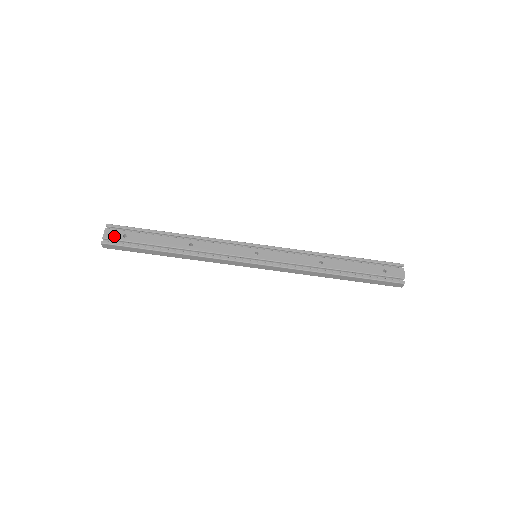
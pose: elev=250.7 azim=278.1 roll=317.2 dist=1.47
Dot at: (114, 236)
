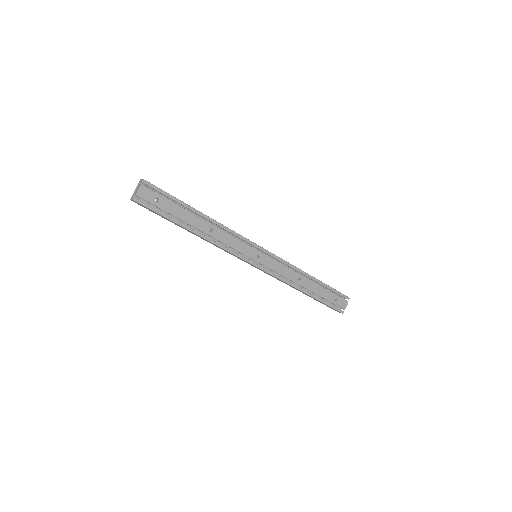
Dot at: (147, 197)
